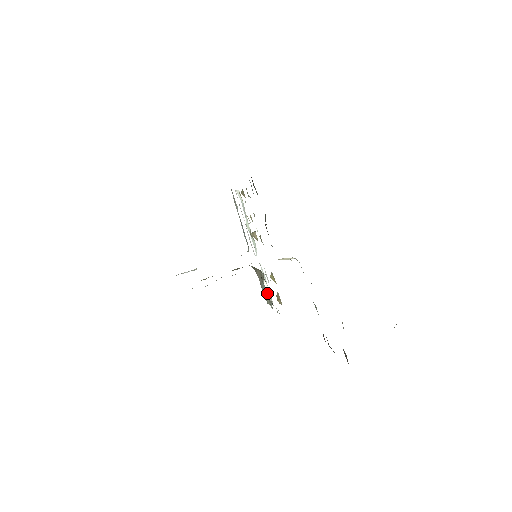
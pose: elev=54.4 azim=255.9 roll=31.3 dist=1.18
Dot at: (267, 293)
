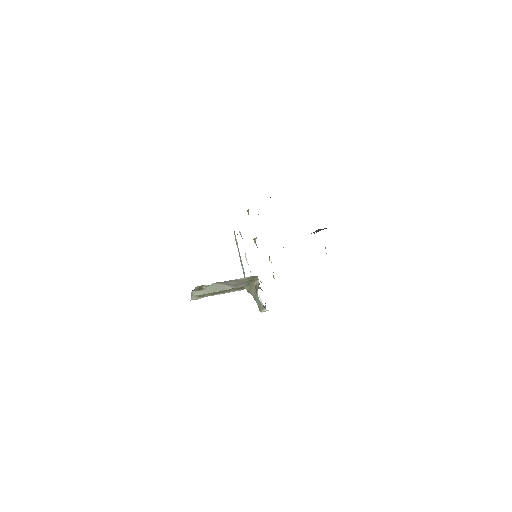
Dot at: (260, 302)
